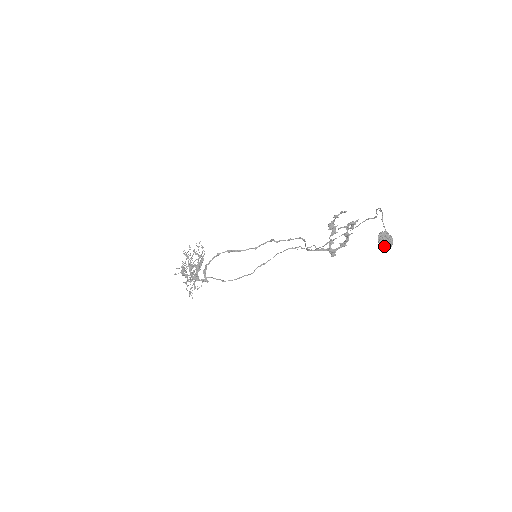
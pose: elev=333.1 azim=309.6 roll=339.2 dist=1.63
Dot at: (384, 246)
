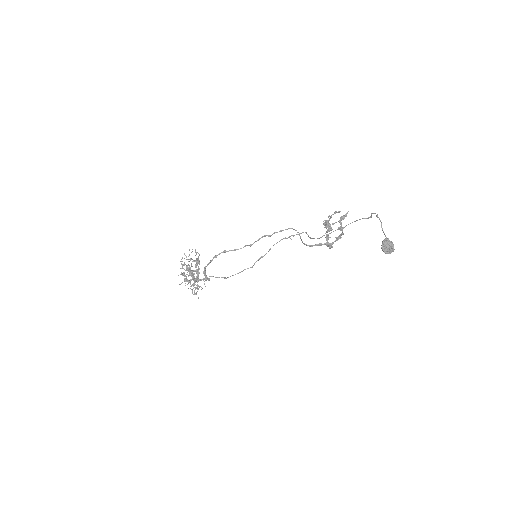
Dot at: (388, 253)
